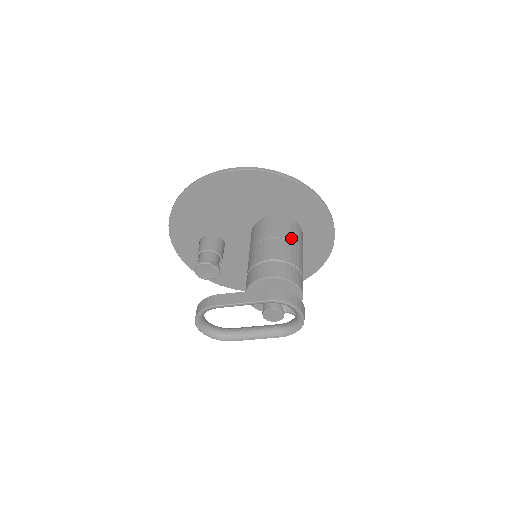
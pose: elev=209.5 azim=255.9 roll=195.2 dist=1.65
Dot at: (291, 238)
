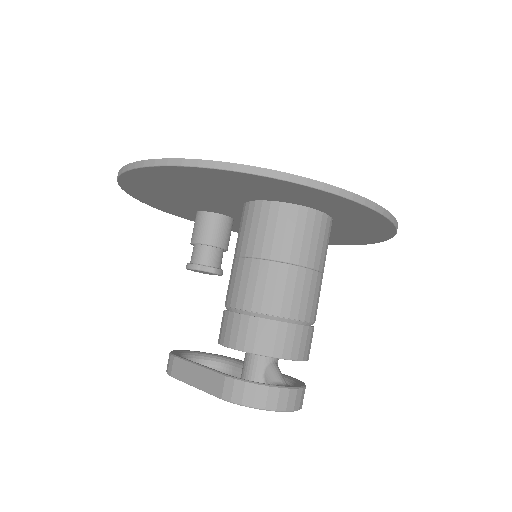
Dot at: (280, 253)
